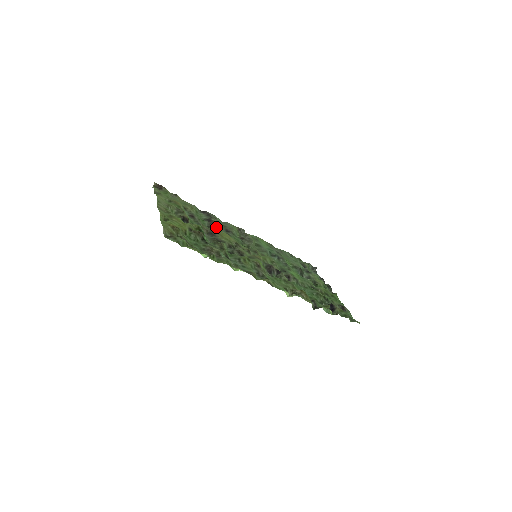
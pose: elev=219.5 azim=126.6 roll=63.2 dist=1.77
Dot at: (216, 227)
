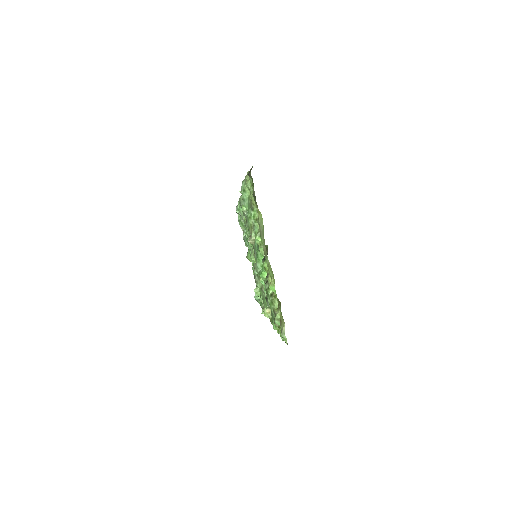
Dot at: occluded
